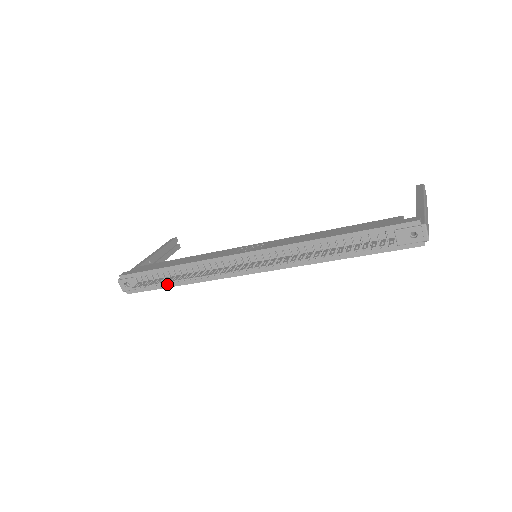
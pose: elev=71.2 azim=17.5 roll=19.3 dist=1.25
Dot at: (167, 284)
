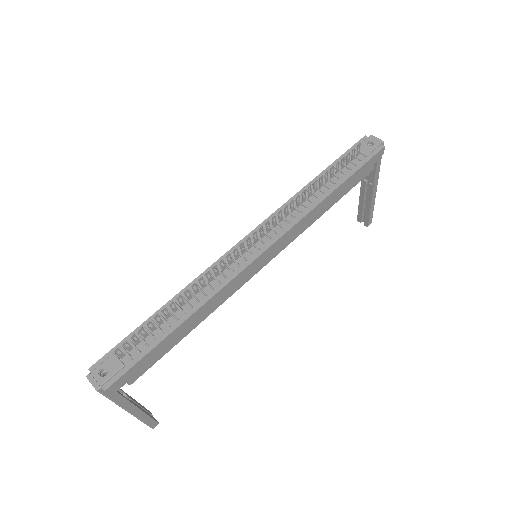
Dot at: (163, 334)
